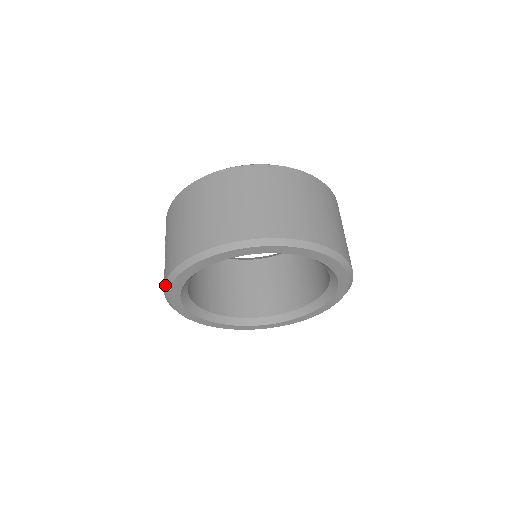
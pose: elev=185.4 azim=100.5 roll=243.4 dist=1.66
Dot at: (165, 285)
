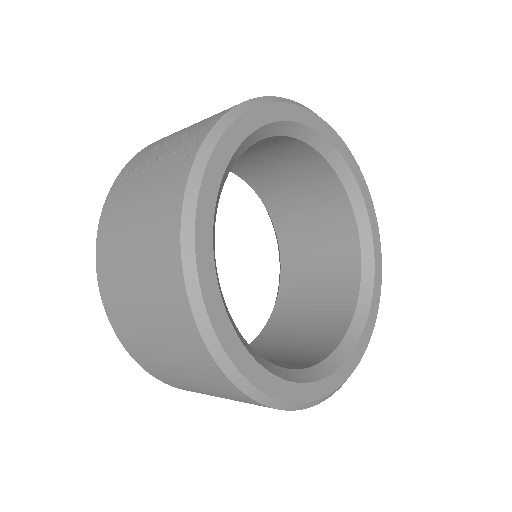
Dot at: (220, 120)
